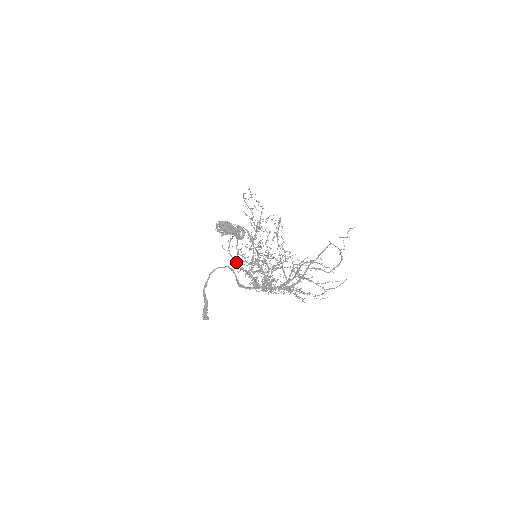
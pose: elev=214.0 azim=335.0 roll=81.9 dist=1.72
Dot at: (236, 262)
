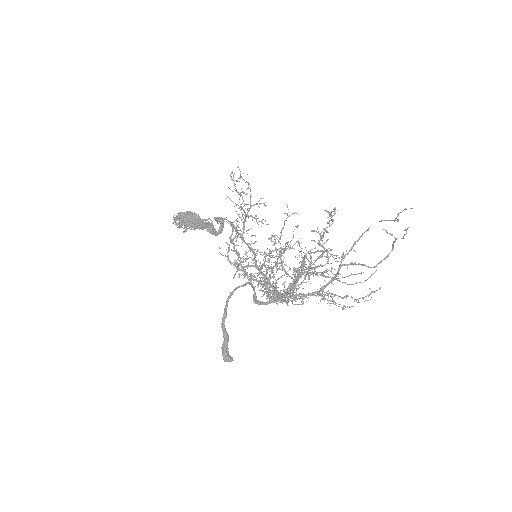
Dot at: (240, 270)
